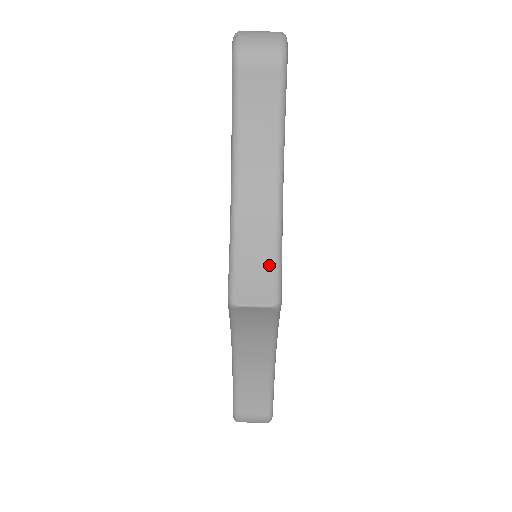
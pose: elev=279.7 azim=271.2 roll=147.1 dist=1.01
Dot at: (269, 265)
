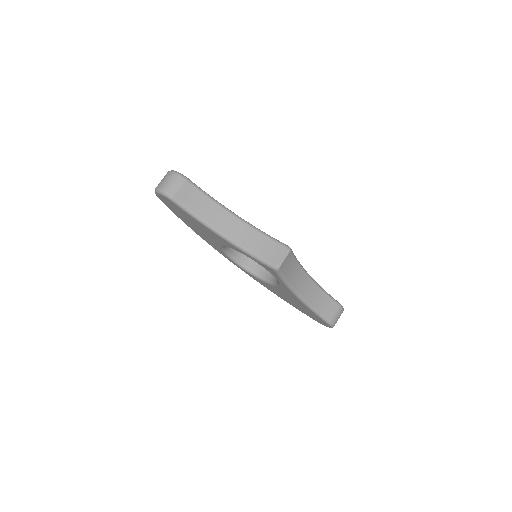
Dot at: (270, 242)
